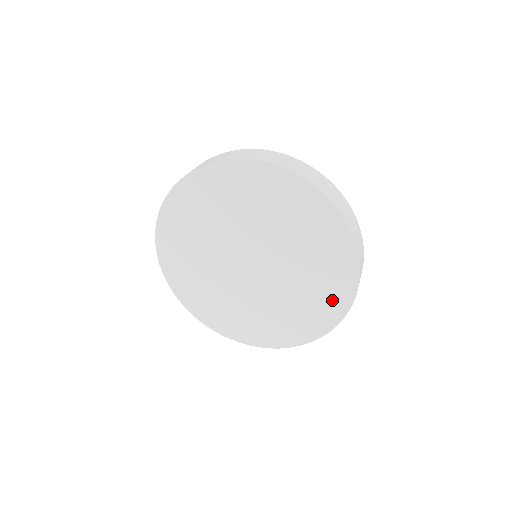
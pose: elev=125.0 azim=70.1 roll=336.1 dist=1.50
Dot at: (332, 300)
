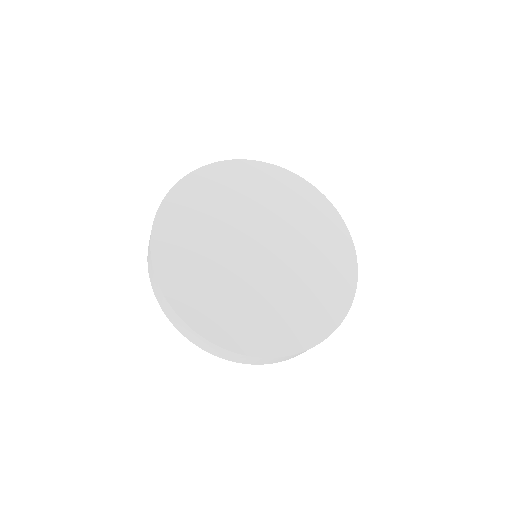
Dot at: (341, 262)
